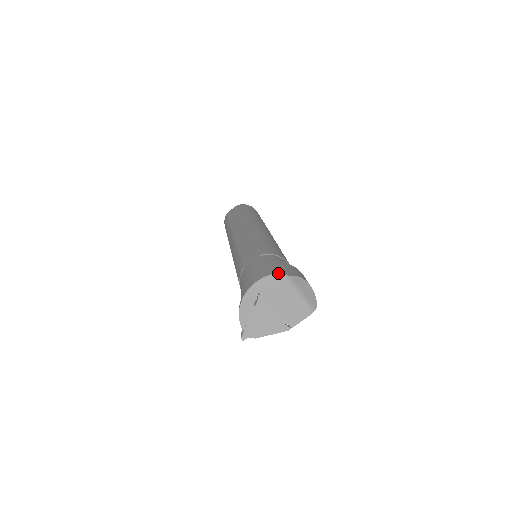
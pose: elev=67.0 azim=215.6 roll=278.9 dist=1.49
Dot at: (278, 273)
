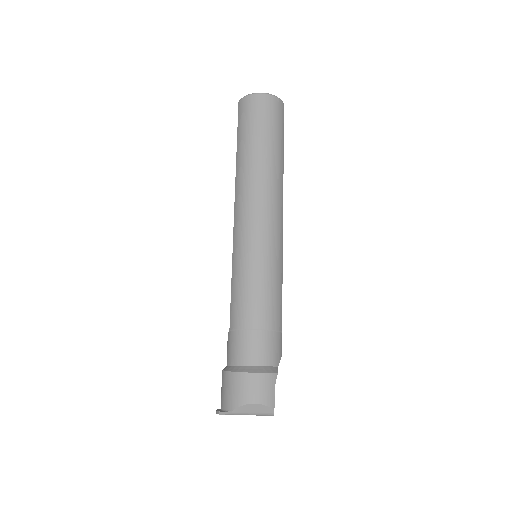
Dot at: (221, 413)
